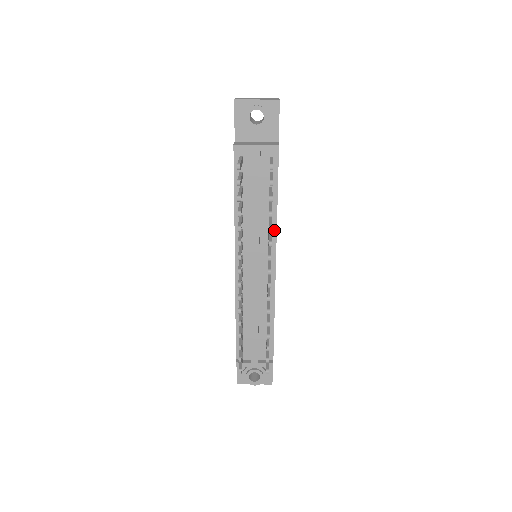
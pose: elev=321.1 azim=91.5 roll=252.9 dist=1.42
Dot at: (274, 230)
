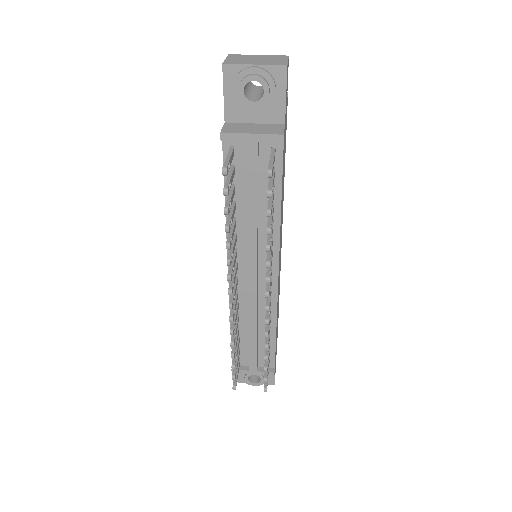
Dot at: (276, 236)
